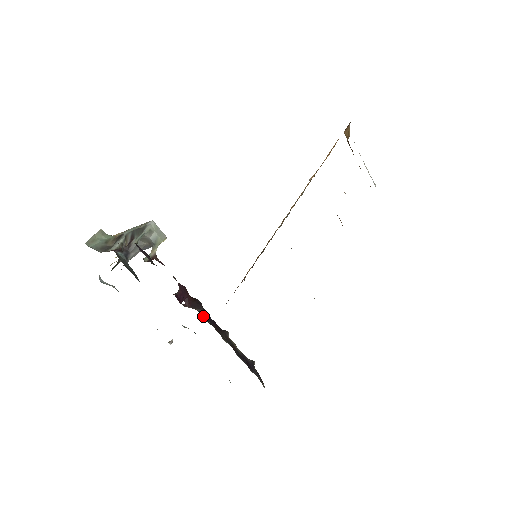
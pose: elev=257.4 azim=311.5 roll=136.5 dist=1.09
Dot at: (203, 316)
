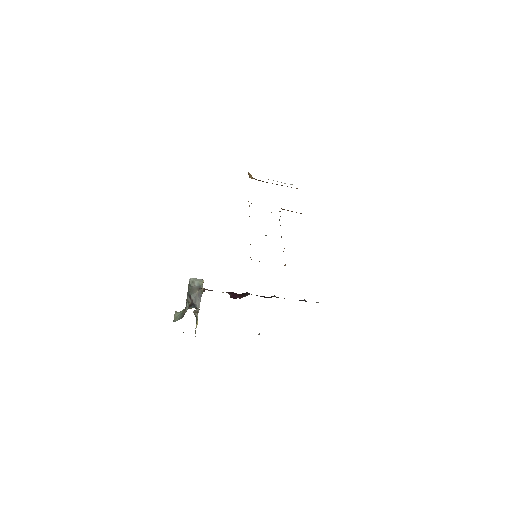
Dot at: occluded
